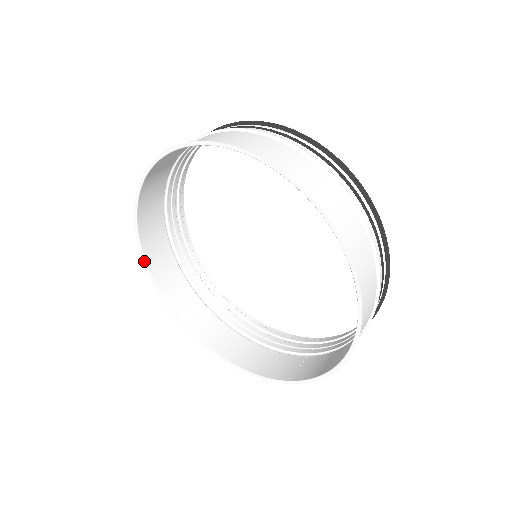
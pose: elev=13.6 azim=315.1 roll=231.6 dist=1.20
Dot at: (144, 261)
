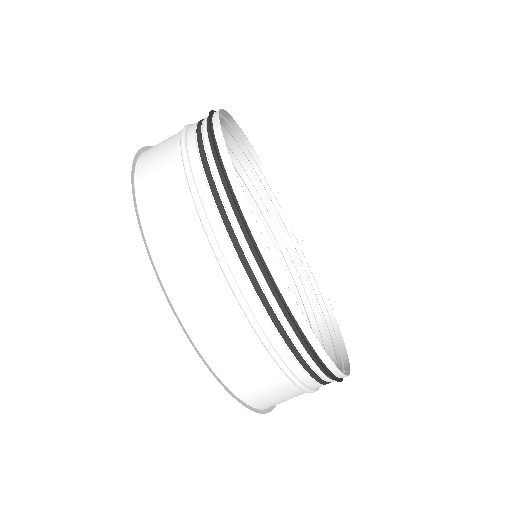
Dot at: occluded
